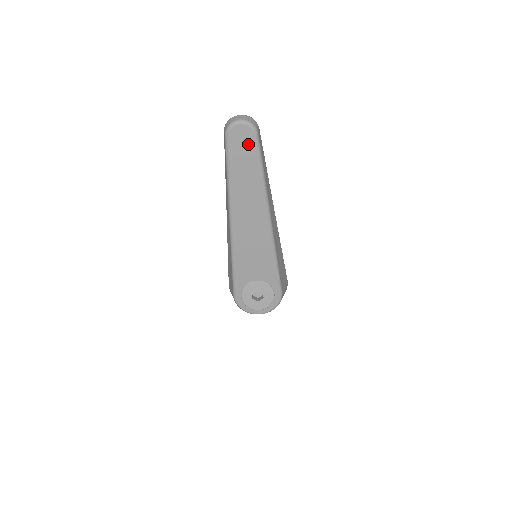
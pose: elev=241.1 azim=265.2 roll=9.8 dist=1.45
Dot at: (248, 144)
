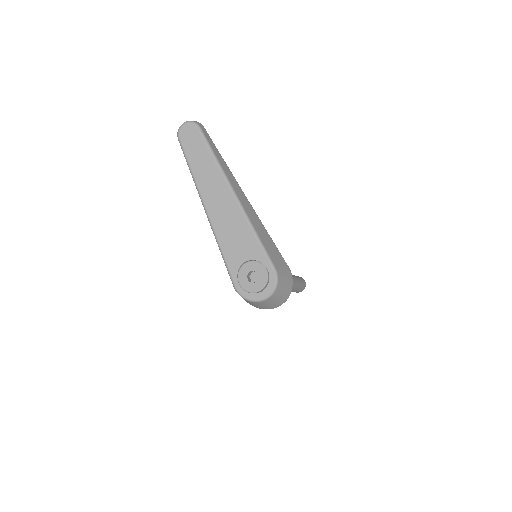
Dot at: (195, 138)
